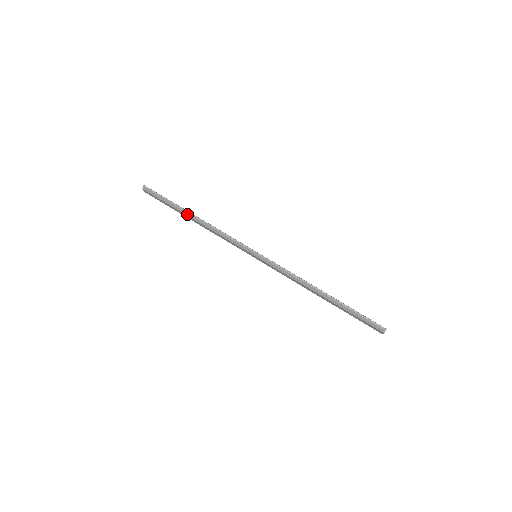
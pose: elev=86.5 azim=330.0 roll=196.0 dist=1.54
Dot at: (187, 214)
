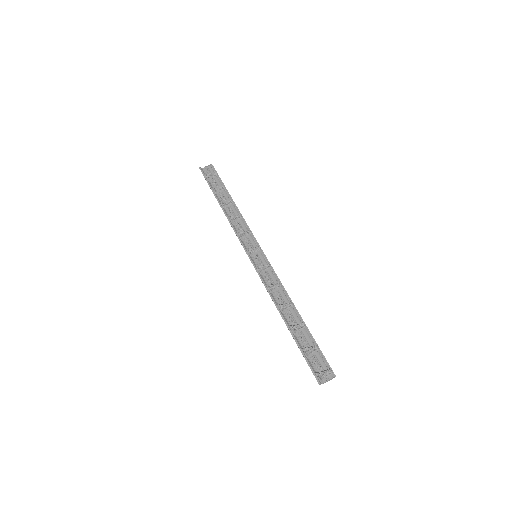
Dot at: (219, 202)
